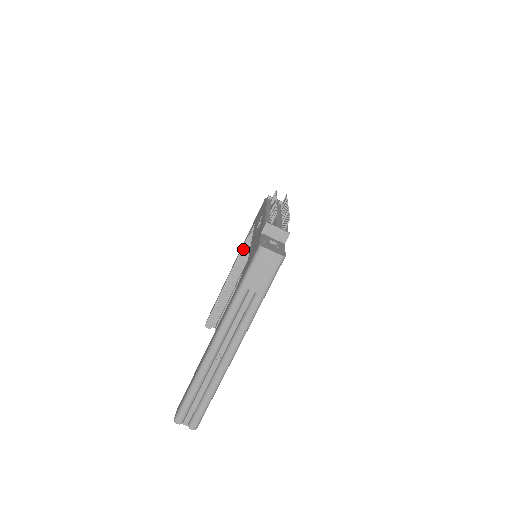
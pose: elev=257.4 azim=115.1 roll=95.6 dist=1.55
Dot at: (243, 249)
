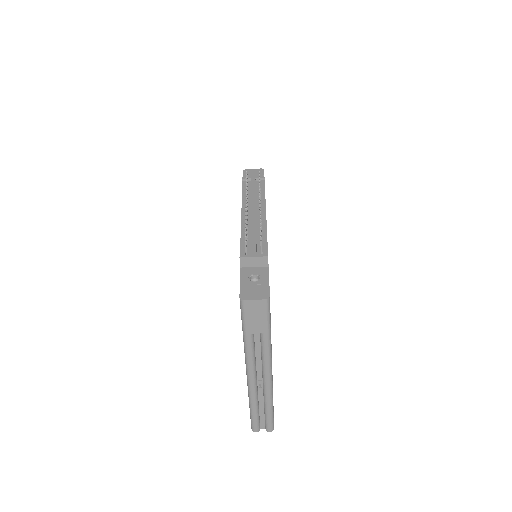
Dot at: occluded
